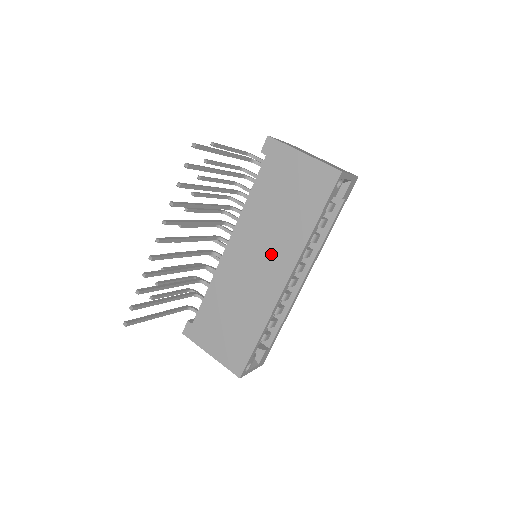
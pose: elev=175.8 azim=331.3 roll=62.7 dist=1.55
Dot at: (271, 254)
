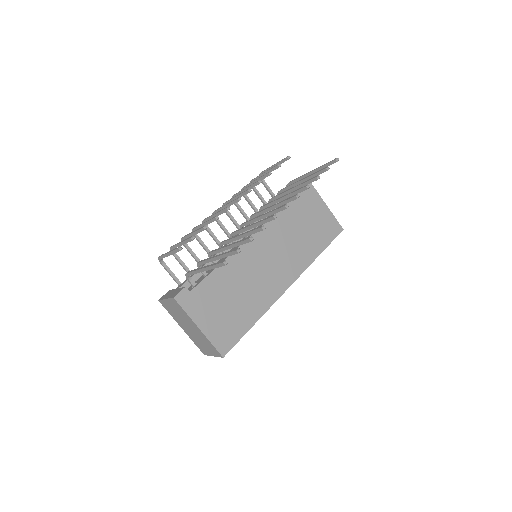
Dot at: (285, 260)
